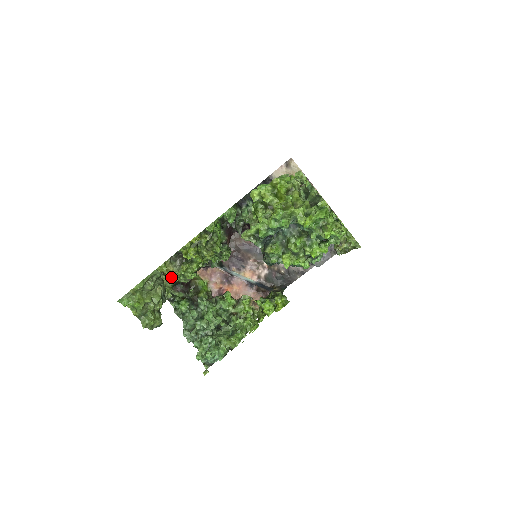
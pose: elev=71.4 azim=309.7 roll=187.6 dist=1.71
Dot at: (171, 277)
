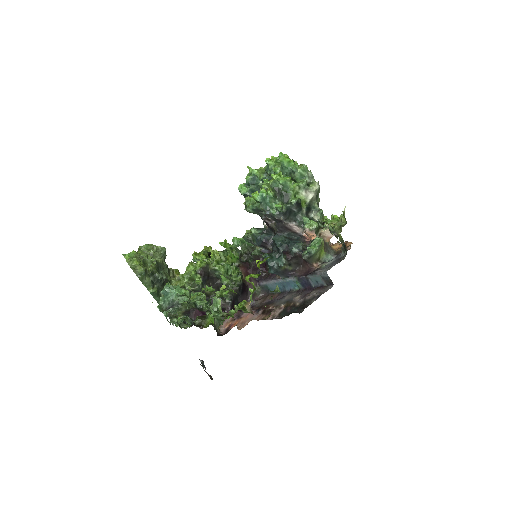
Dot at: (178, 276)
